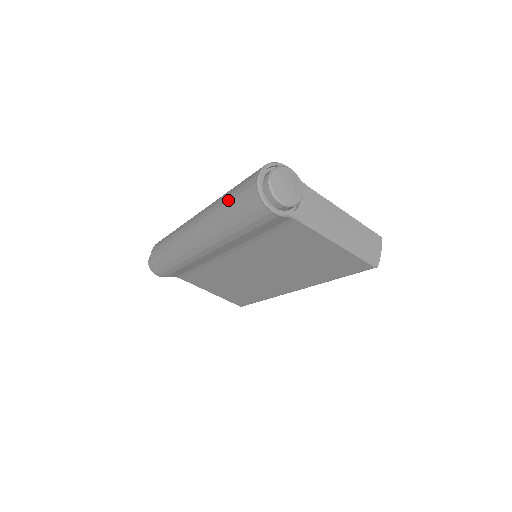
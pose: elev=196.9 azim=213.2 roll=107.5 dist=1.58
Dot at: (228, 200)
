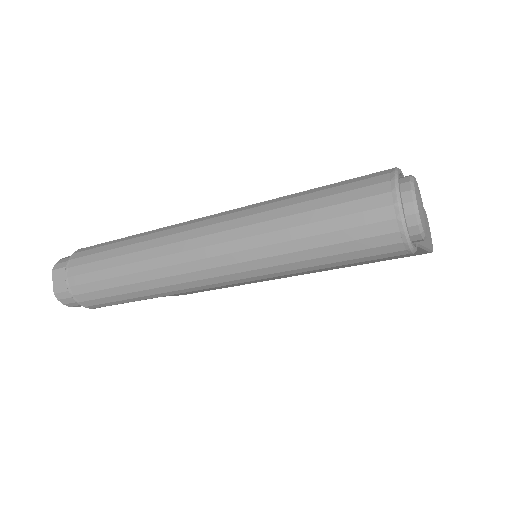
Dot at: (312, 233)
